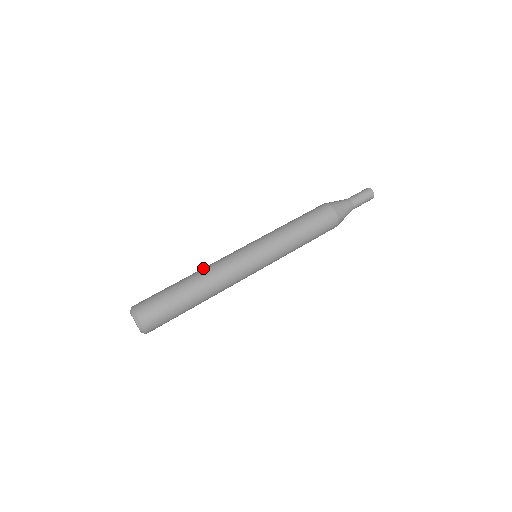
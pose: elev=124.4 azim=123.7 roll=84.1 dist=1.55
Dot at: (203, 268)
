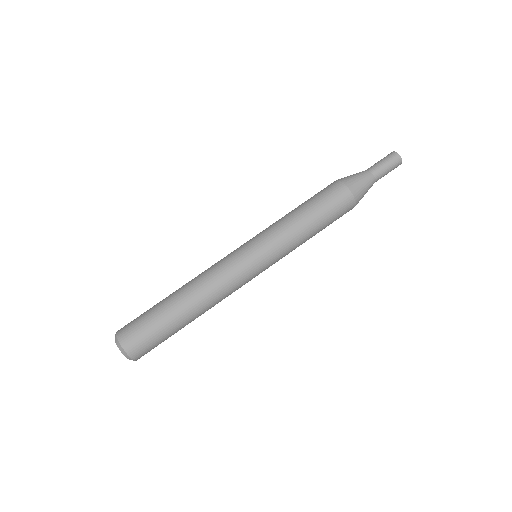
Dot at: occluded
